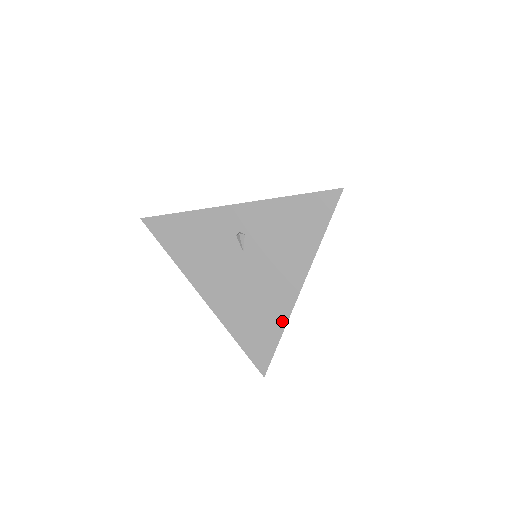
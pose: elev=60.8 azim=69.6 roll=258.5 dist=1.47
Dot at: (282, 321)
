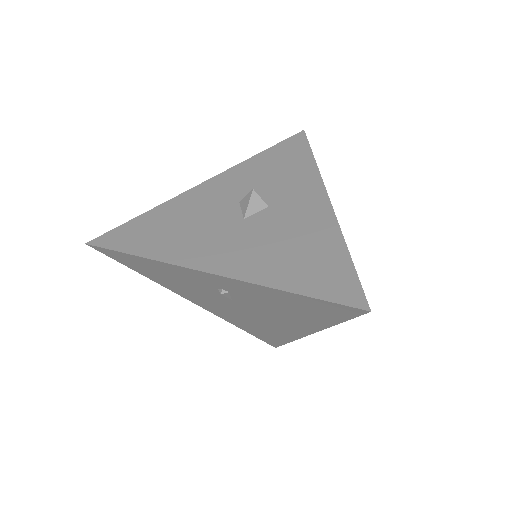
Dot at: (289, 338)
